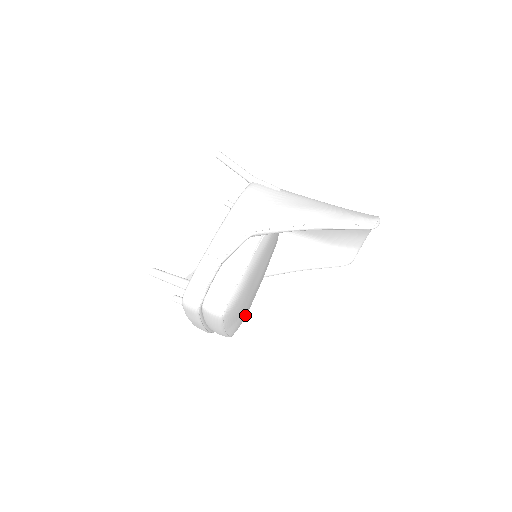
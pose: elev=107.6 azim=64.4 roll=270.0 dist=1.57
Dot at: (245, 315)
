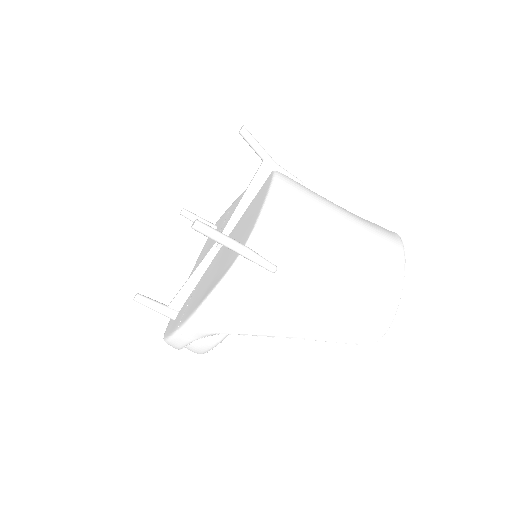
Dot at: occluded
